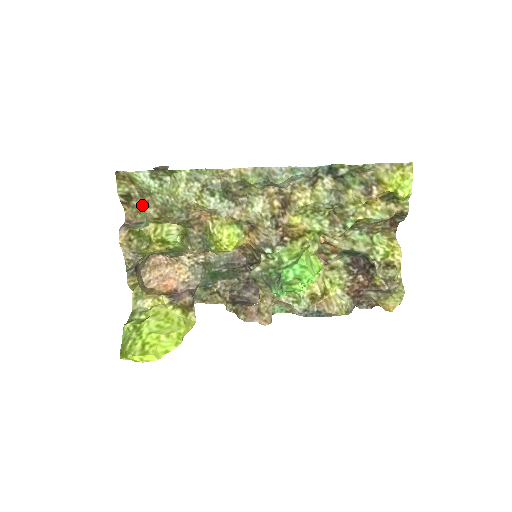
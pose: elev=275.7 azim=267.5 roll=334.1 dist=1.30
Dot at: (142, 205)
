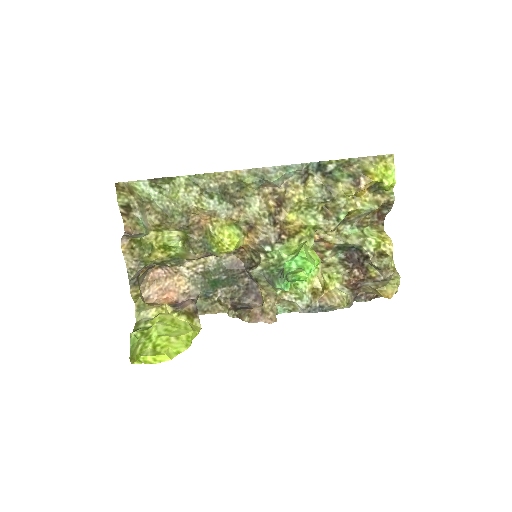
Dot at: (142, 215)
